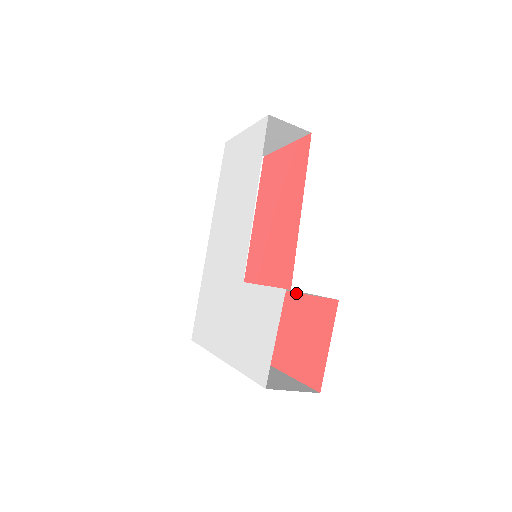
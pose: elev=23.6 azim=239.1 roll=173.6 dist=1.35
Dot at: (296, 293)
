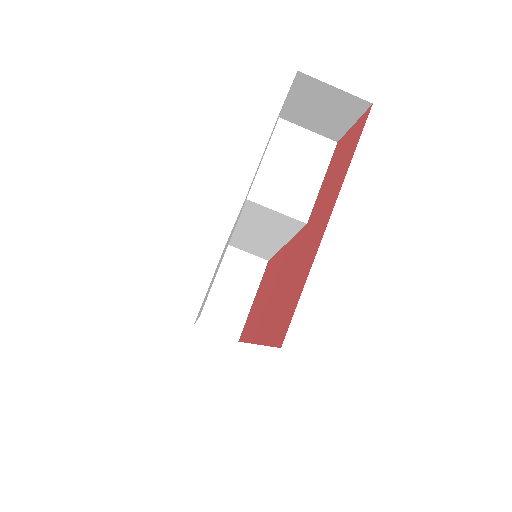
Dot at: (311, 212)
